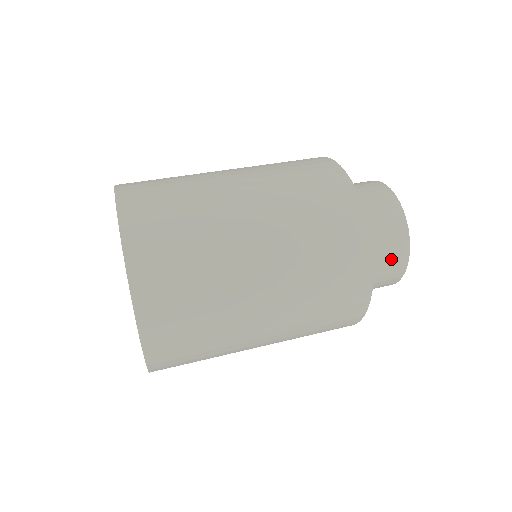
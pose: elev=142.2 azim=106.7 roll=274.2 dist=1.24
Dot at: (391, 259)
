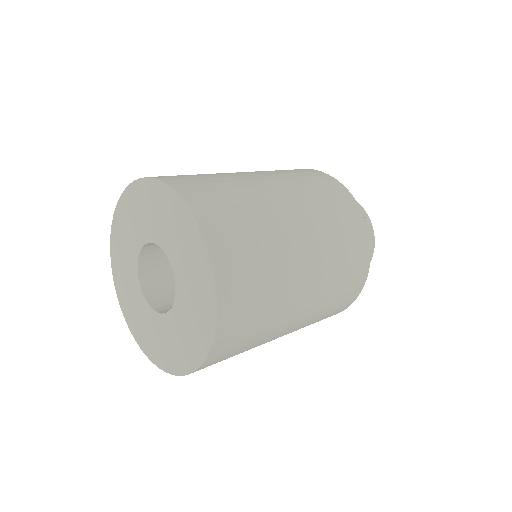
Dot at: occluded
